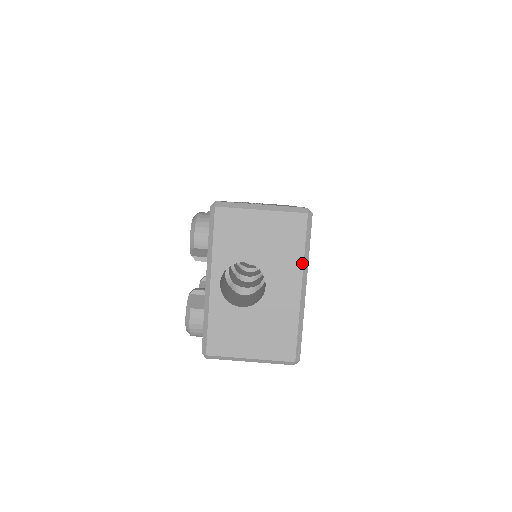
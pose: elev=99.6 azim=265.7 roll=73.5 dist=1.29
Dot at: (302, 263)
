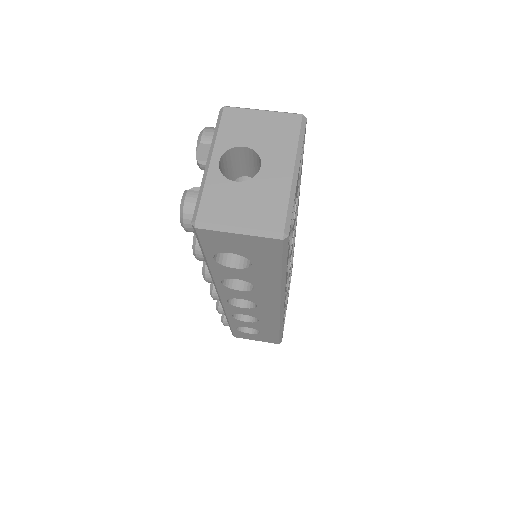
Dot at: (296, 150)
